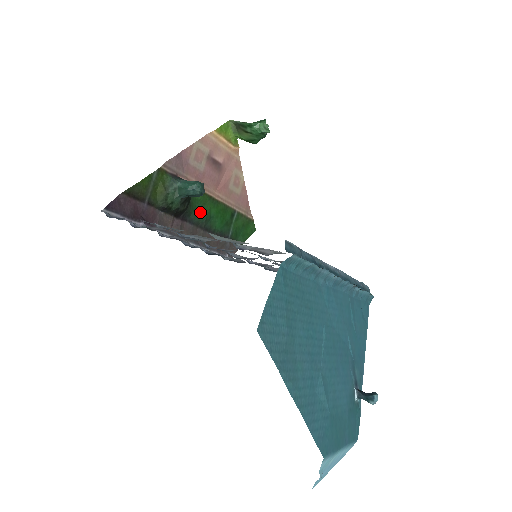
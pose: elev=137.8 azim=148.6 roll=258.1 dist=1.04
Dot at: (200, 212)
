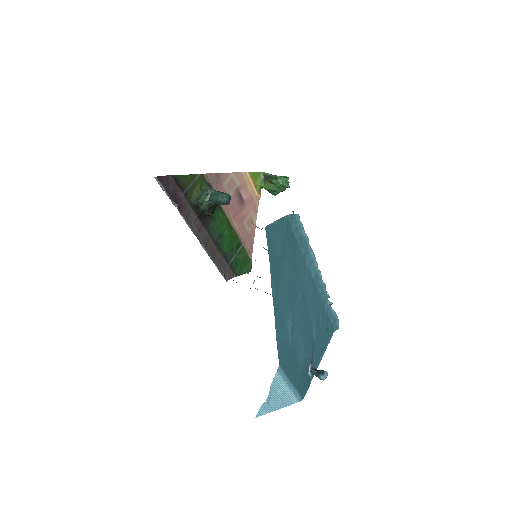
Dot at: (217, 227)
